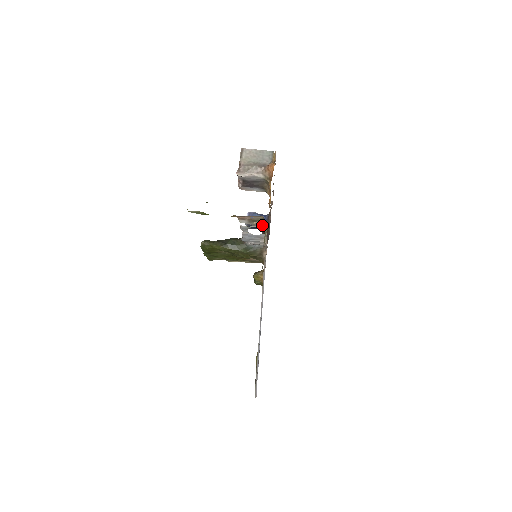
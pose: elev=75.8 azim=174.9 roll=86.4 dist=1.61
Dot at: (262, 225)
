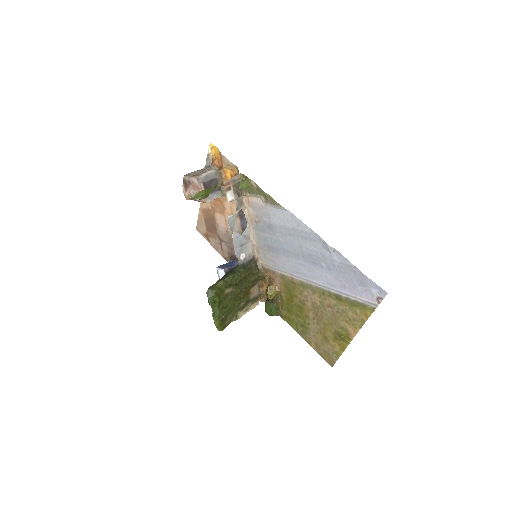
Dot at: (245, 181)
